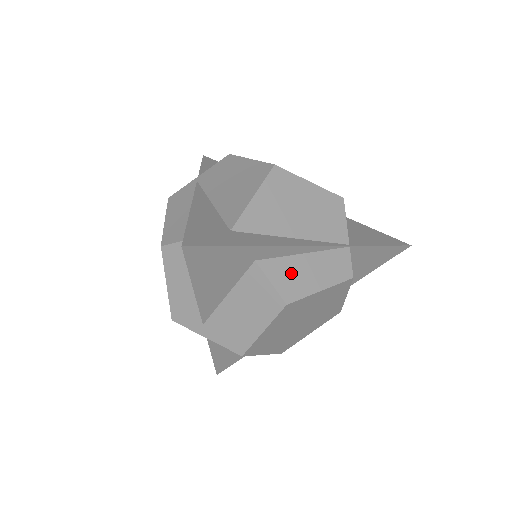
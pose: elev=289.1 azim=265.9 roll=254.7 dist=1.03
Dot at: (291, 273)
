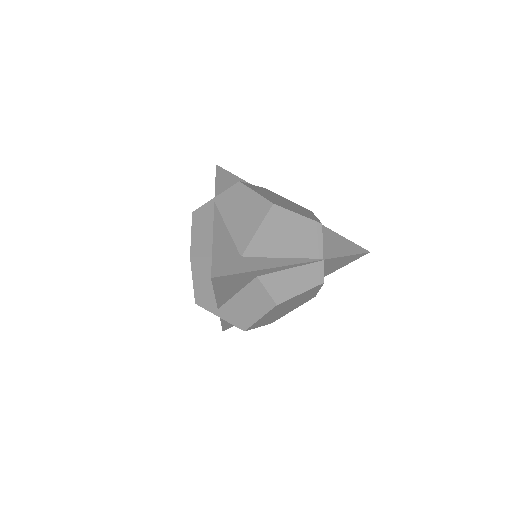
Dot at: (281, 283)
